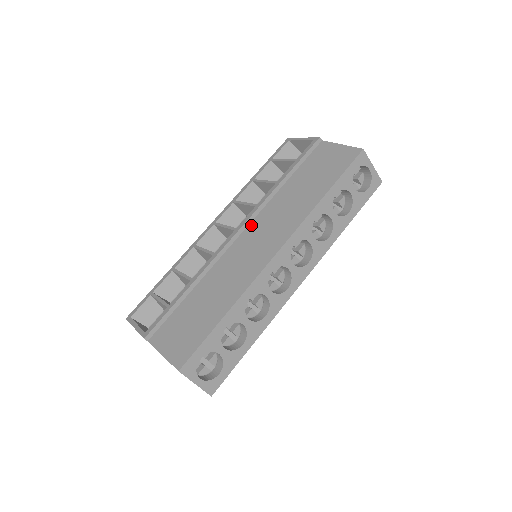
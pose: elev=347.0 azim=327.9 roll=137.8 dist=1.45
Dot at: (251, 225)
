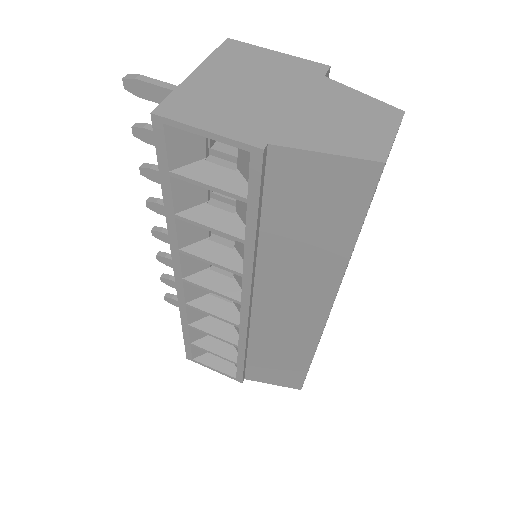
Dot at: (258, 294)
